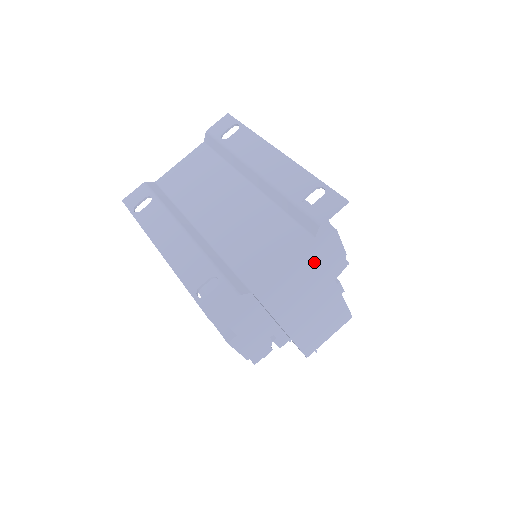
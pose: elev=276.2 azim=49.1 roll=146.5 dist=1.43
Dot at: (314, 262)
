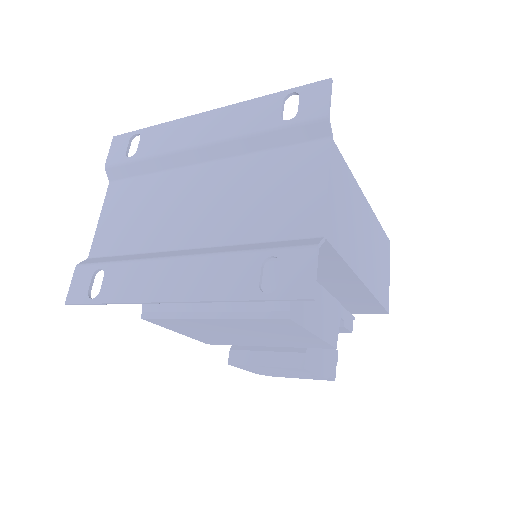
Dot at: (344, 174)
